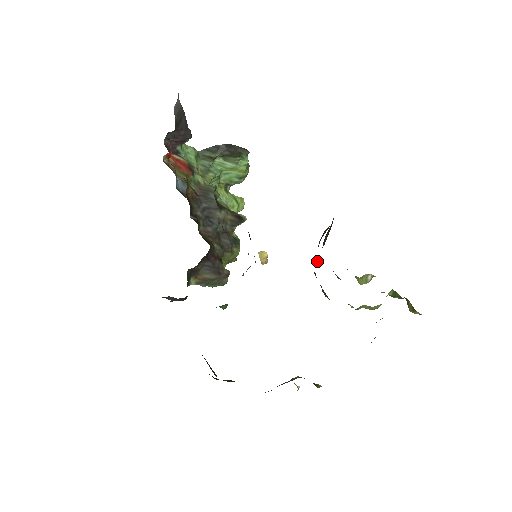
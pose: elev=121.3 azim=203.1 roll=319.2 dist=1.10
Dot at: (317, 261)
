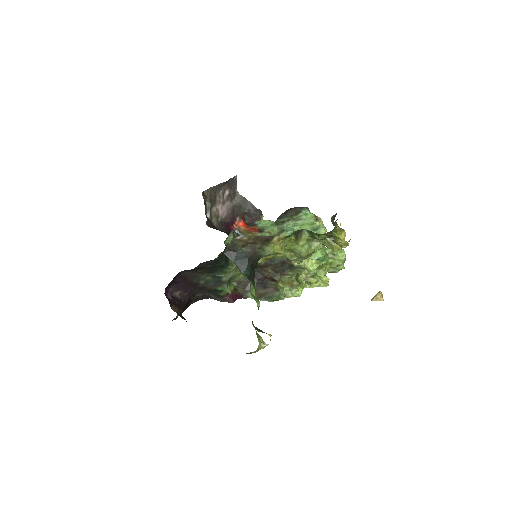
Dot at: occluded
